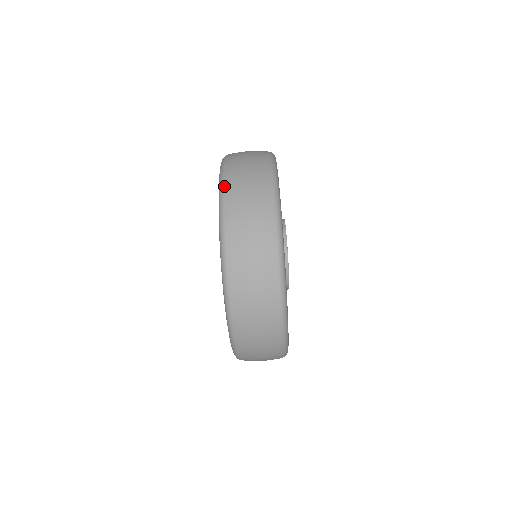
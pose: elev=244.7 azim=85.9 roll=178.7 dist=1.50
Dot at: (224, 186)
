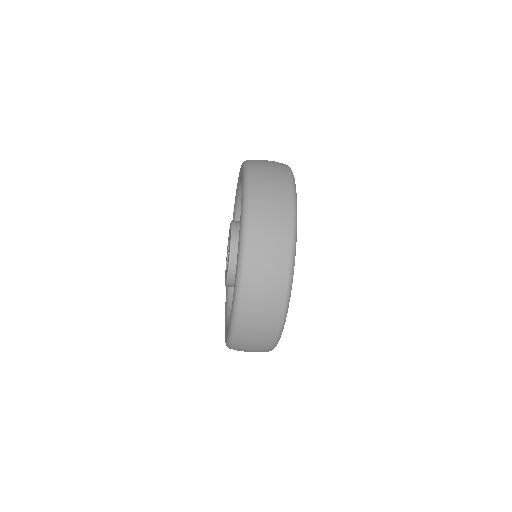
Dot at: (249, 162)
